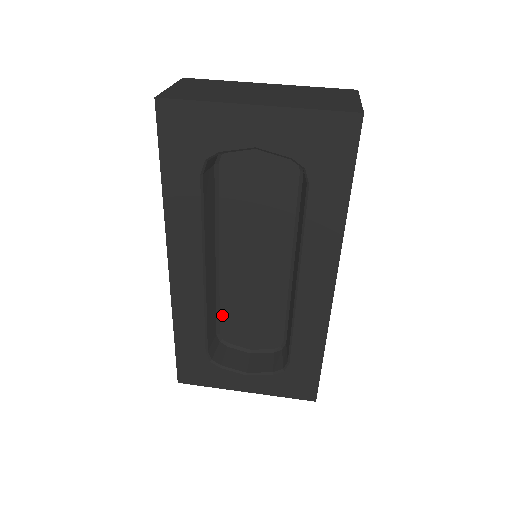
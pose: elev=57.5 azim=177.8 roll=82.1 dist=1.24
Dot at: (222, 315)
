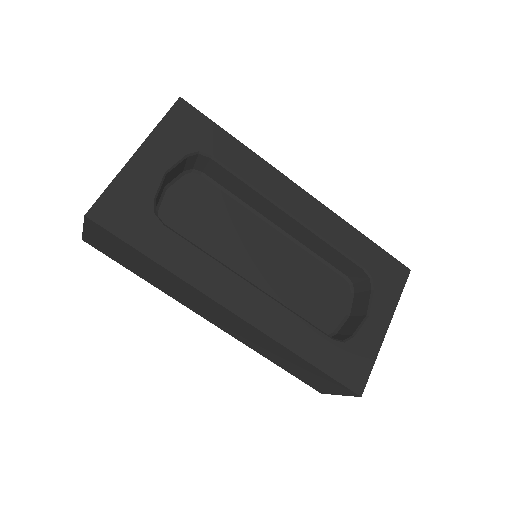
Dot at: occluded
